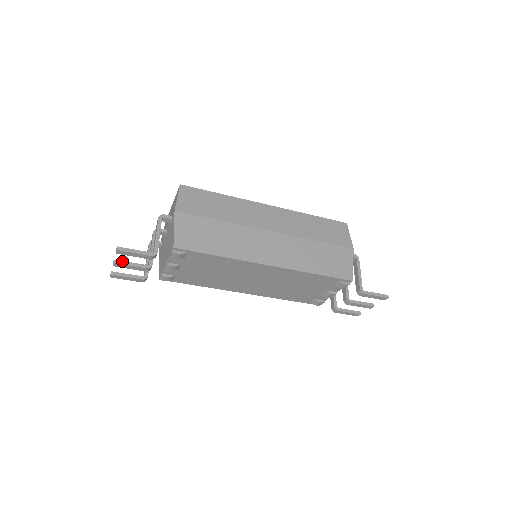
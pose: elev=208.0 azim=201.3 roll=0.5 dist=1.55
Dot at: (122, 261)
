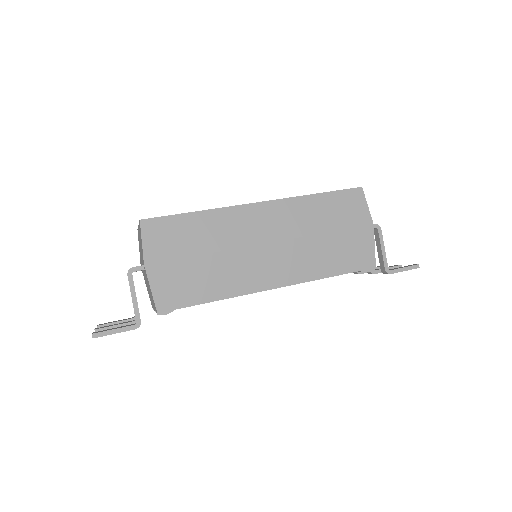
Dot at: (104, 328)
